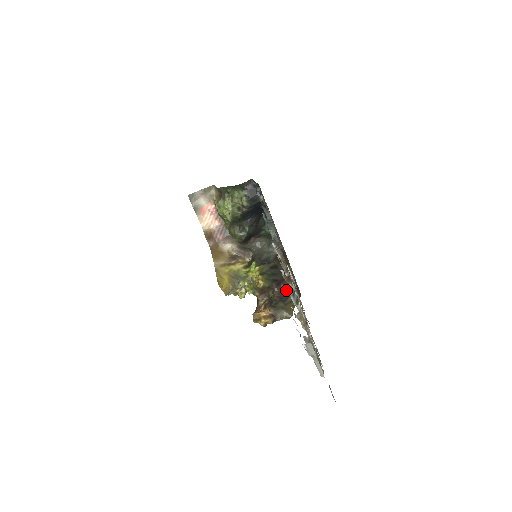
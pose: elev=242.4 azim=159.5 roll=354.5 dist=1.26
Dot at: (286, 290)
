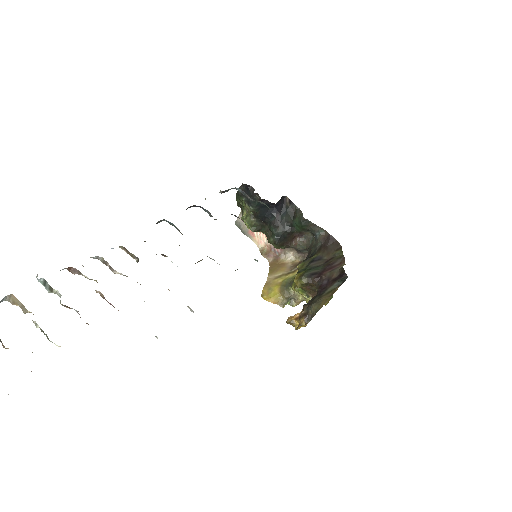
Dot at: (327, 281)
